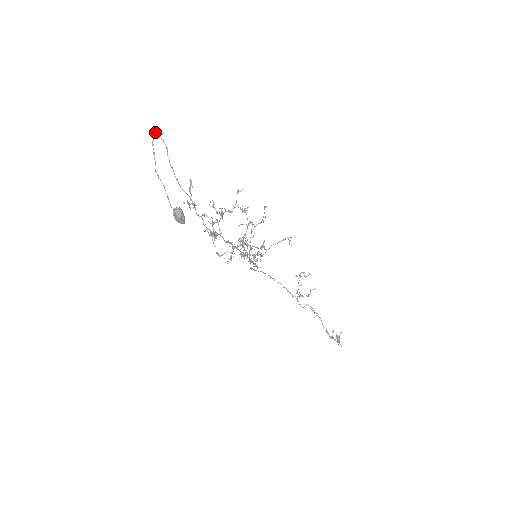
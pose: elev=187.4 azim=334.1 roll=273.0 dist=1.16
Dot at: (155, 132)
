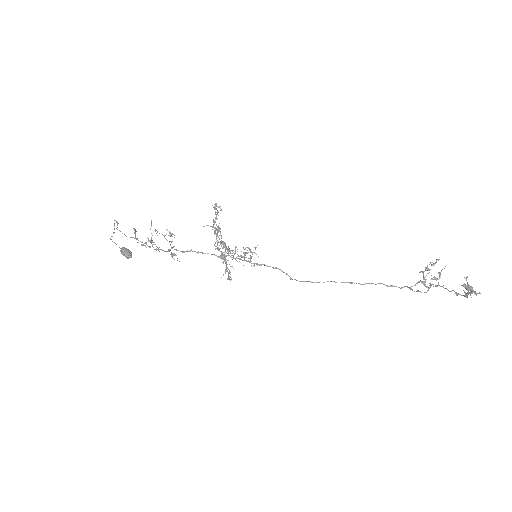
Dot at: occluded
